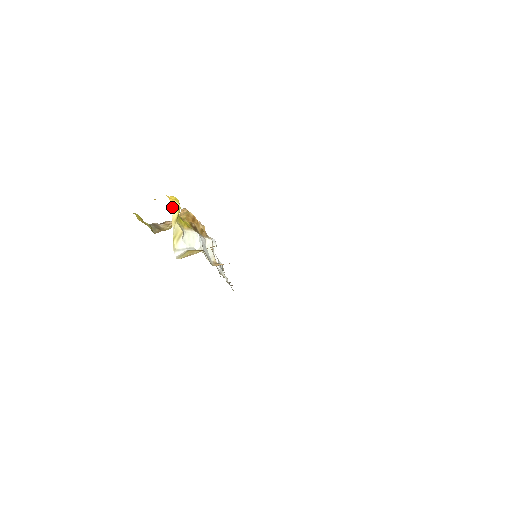
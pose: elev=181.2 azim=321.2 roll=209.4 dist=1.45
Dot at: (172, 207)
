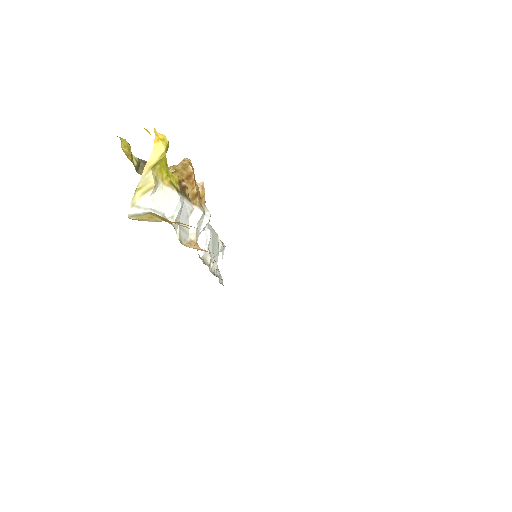
Dot at: (153, 148)
